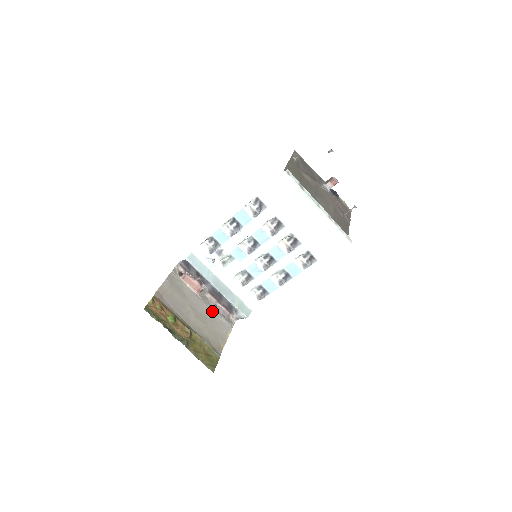
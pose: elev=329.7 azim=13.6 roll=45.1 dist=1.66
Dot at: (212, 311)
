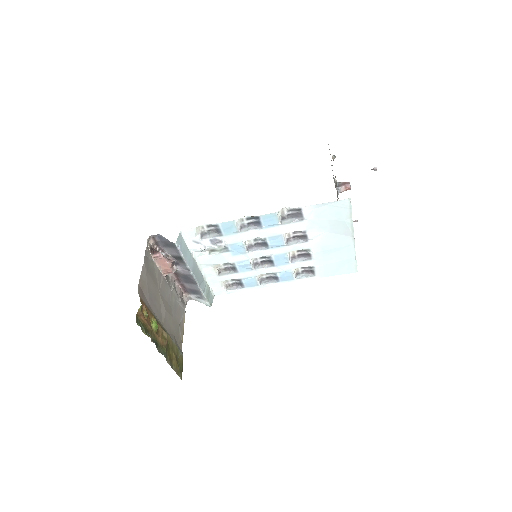
Dot at: (173, 294)
